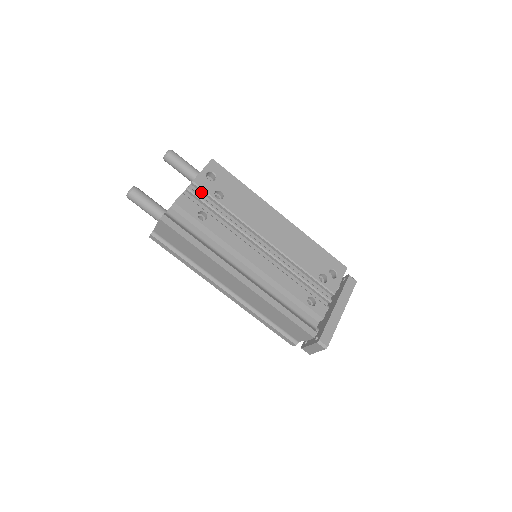
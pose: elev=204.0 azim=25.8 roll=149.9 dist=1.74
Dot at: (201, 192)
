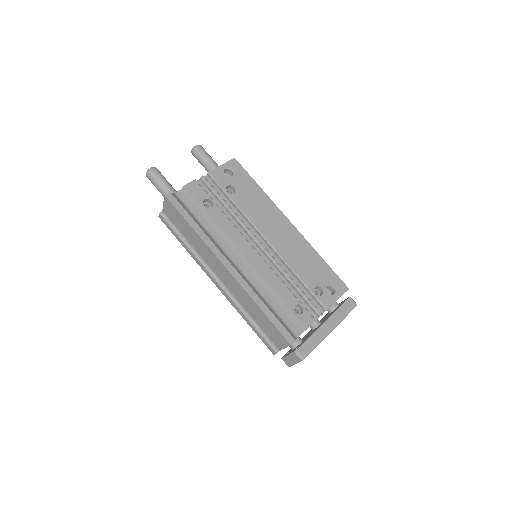
Dot at: (215, 184)
